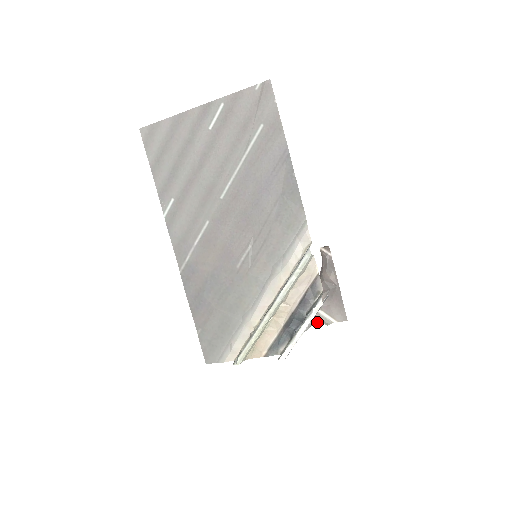
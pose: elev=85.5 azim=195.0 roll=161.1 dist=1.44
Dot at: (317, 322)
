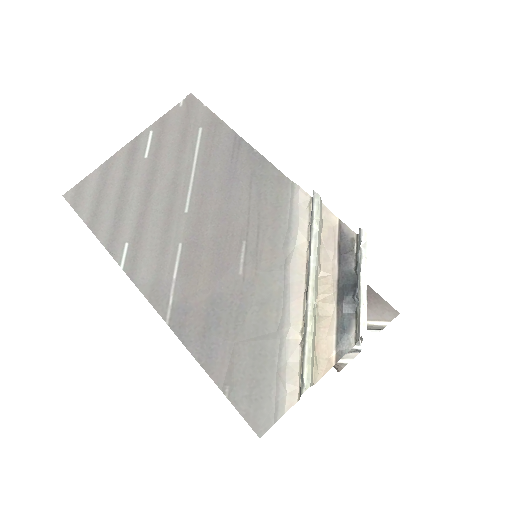
Dot at: (367, 332)
